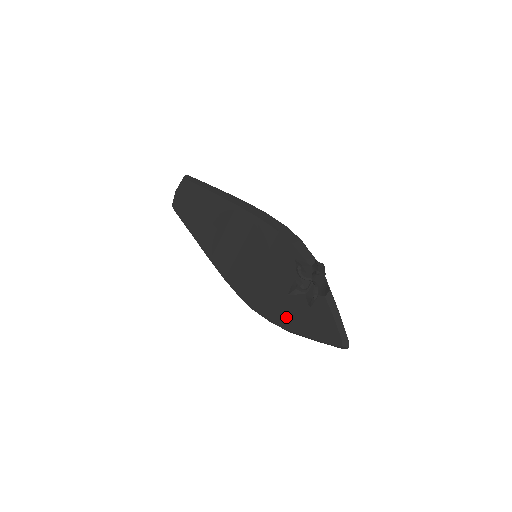
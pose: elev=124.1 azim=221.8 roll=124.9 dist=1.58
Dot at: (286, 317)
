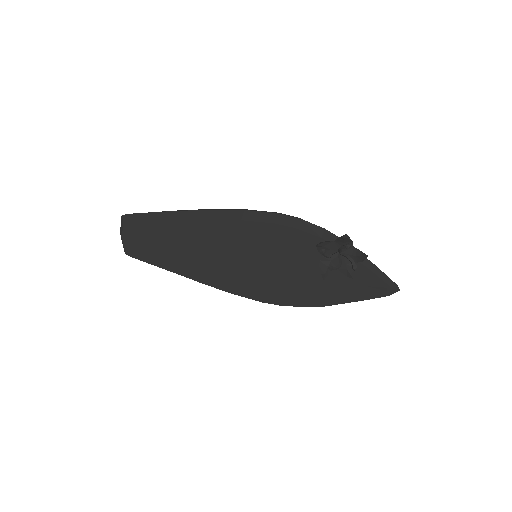
Dot at: (322, 295)
